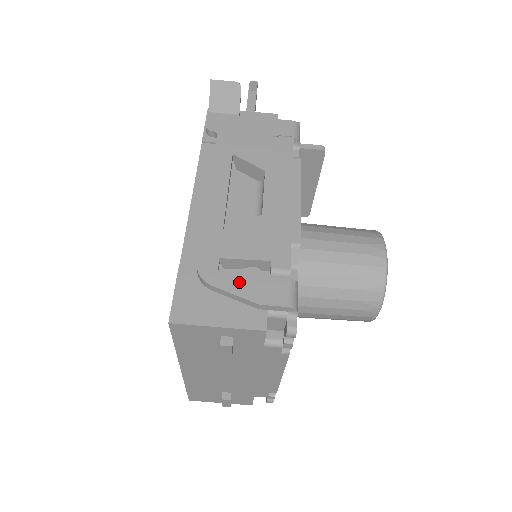
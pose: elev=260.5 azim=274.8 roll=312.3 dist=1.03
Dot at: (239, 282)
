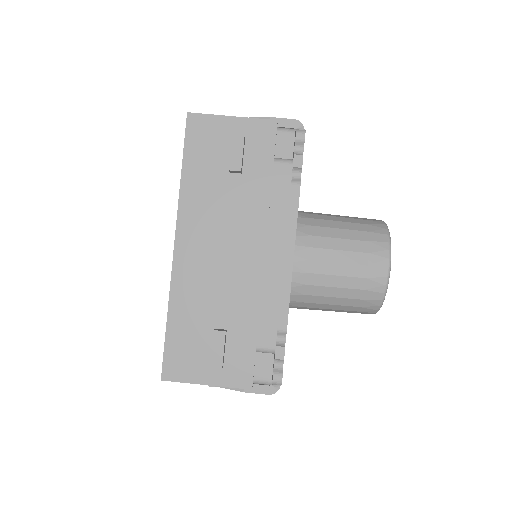
Dot at: occluded
